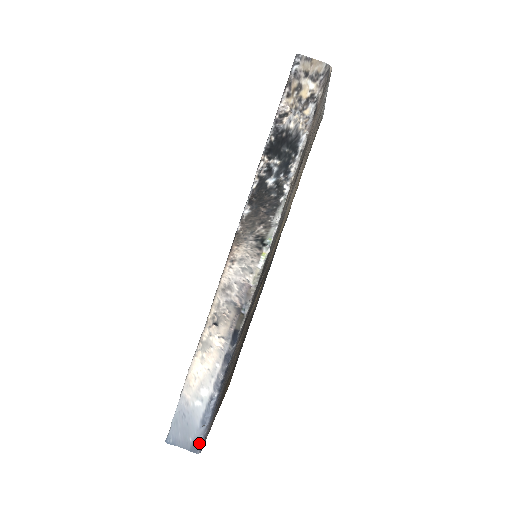
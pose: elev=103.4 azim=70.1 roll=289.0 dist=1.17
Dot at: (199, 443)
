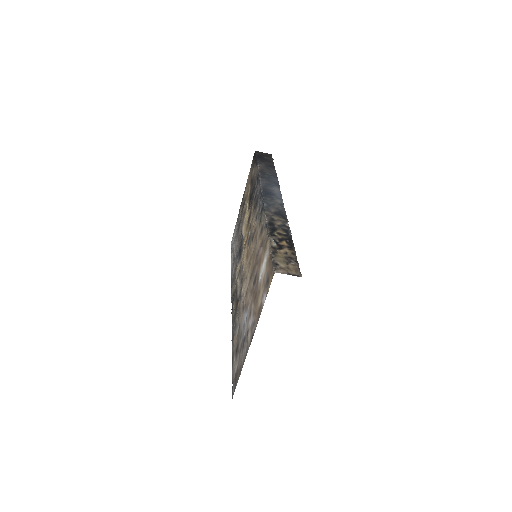
Dot at: occluded
